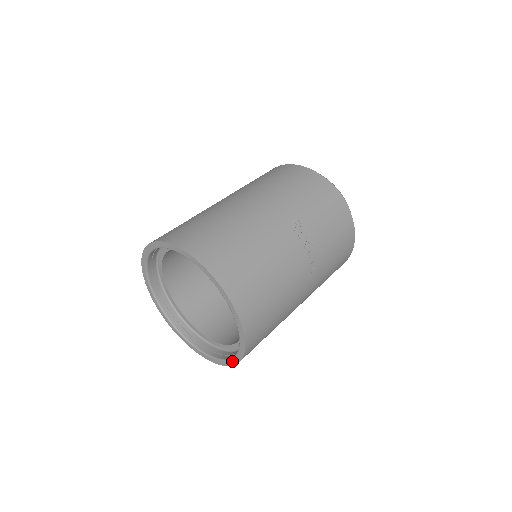
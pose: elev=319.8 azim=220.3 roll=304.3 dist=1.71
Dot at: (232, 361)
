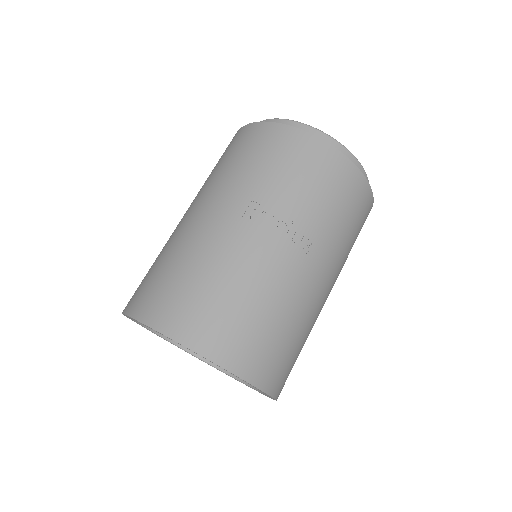
Dot at: occluded
